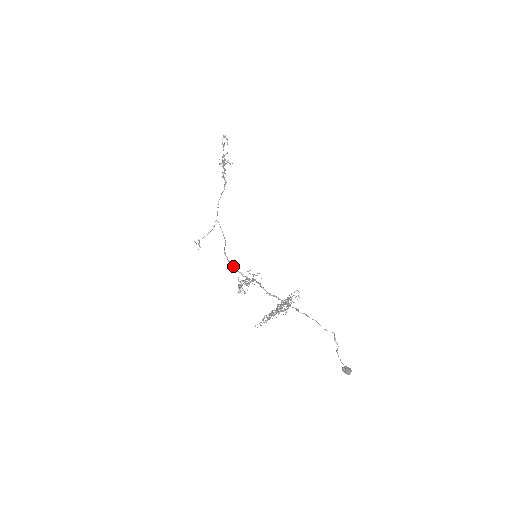
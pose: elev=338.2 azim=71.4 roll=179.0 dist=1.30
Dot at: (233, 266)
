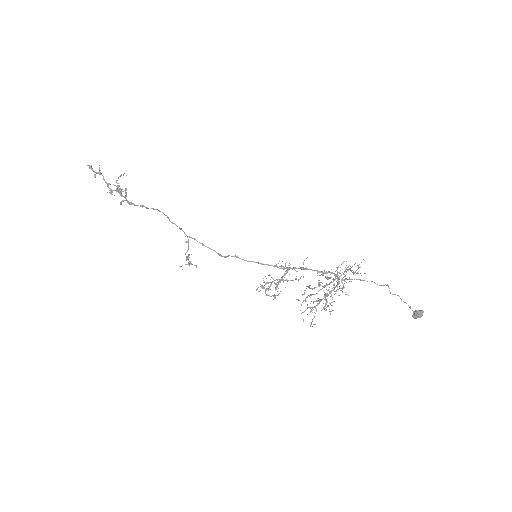
Dot at: (261, 263)
